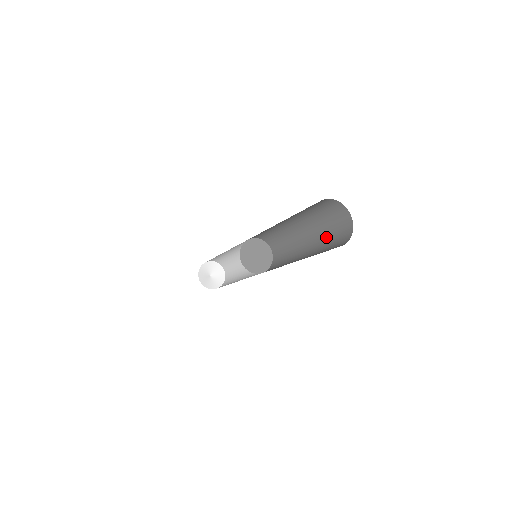
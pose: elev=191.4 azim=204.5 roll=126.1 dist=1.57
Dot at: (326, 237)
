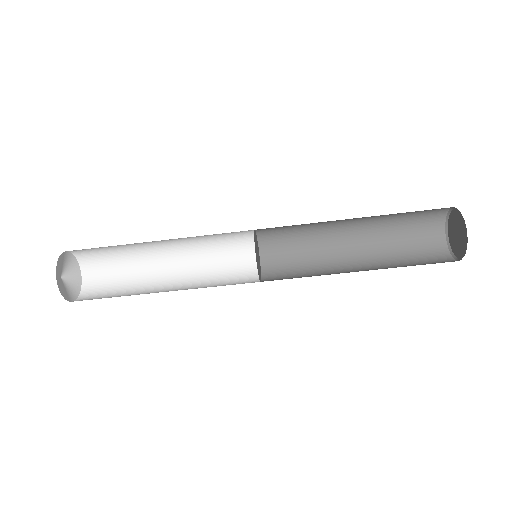
Dot at: (396, 251)
